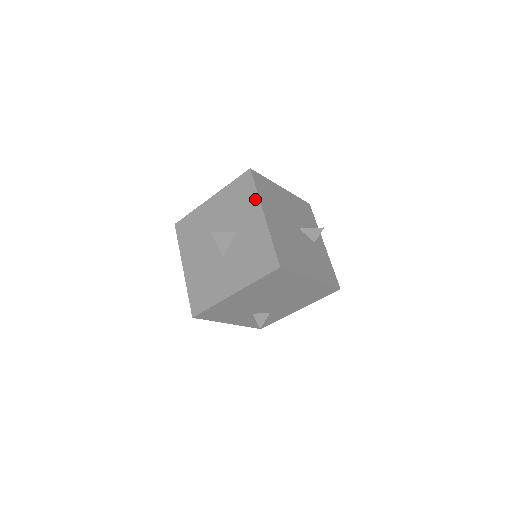
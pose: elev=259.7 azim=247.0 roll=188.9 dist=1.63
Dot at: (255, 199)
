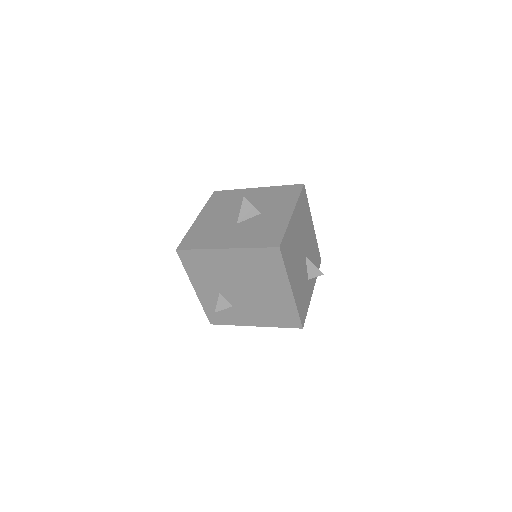
Dot at: (293, 201)
